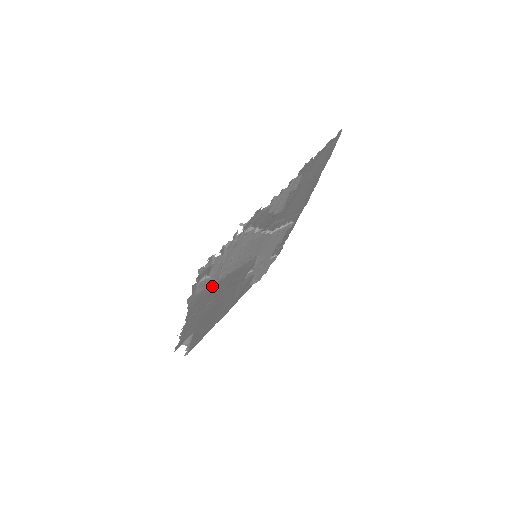
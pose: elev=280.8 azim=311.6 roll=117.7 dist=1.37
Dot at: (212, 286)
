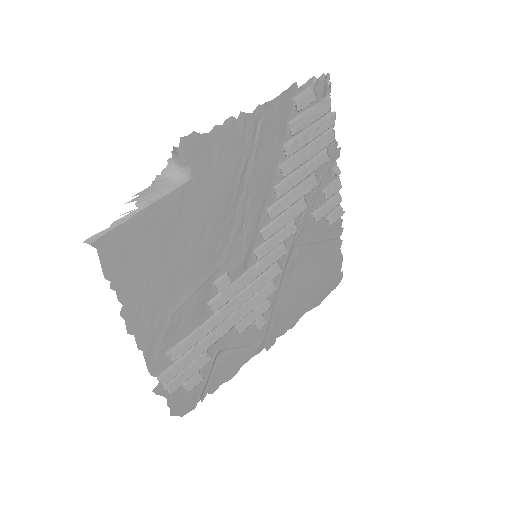
Dot at: (279, 141)
